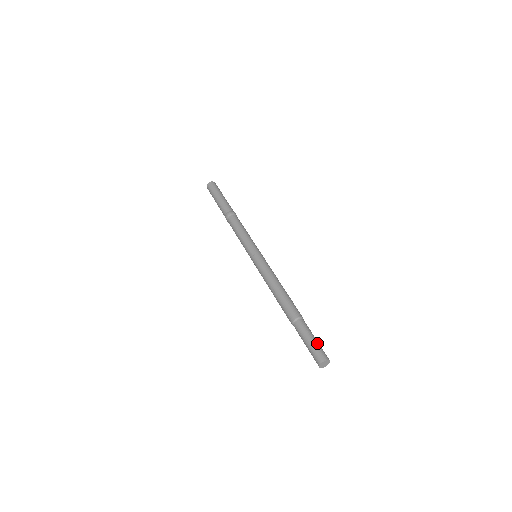
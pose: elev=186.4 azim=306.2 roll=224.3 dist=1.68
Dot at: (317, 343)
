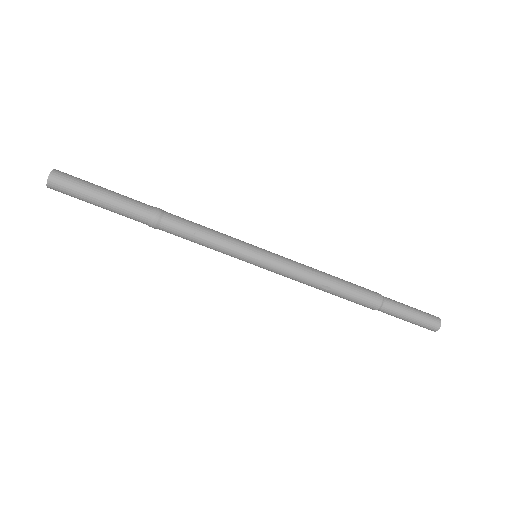
Dot at: (419, 311)
